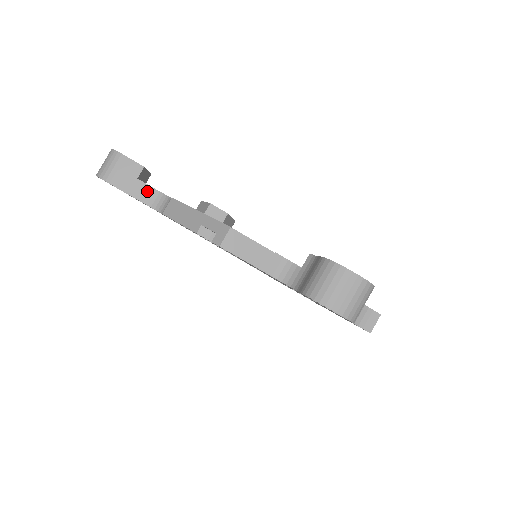
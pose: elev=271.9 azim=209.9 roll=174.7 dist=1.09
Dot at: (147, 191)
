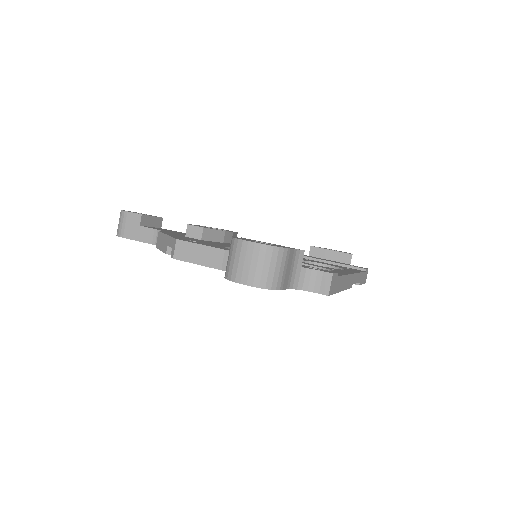
Dot at: (149, 233)
